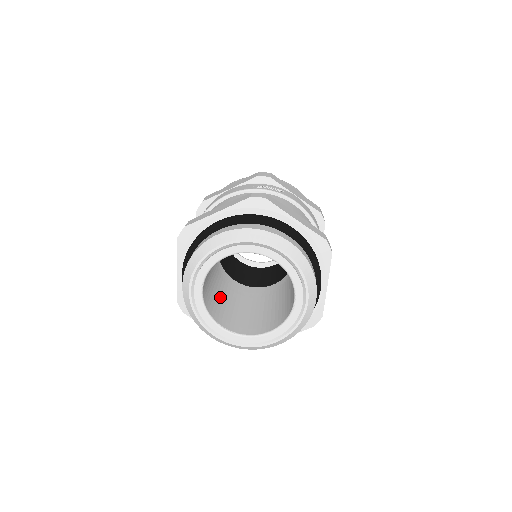
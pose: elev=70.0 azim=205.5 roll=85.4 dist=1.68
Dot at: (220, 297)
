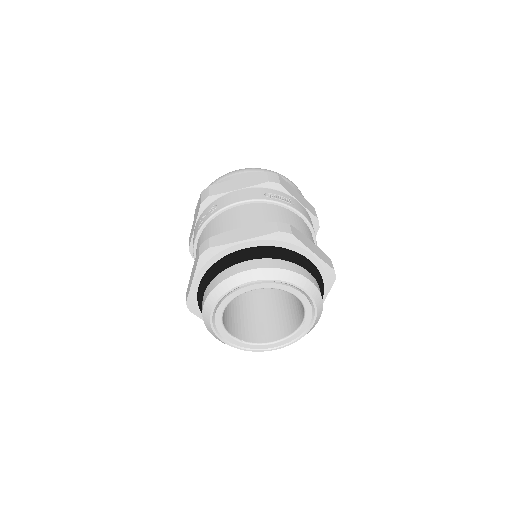
Dot at: occluded
